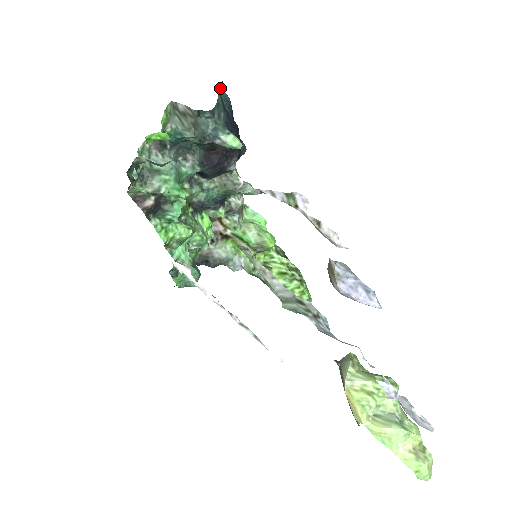
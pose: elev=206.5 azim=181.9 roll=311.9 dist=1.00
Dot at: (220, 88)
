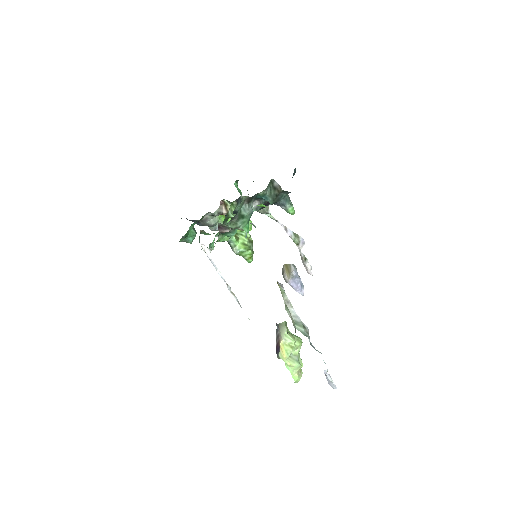
Dot at: occluded
